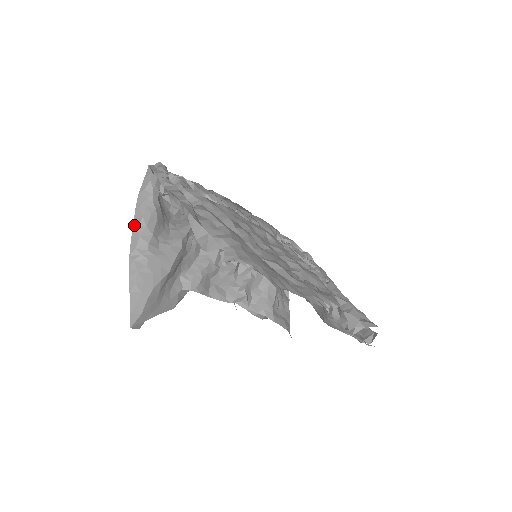
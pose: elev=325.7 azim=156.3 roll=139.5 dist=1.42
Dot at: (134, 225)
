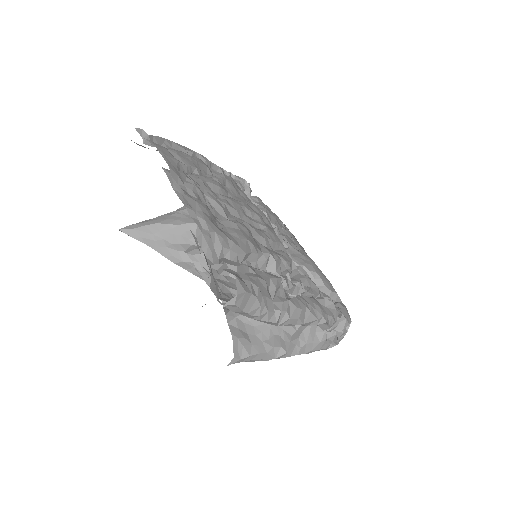
Dot at: occluded
